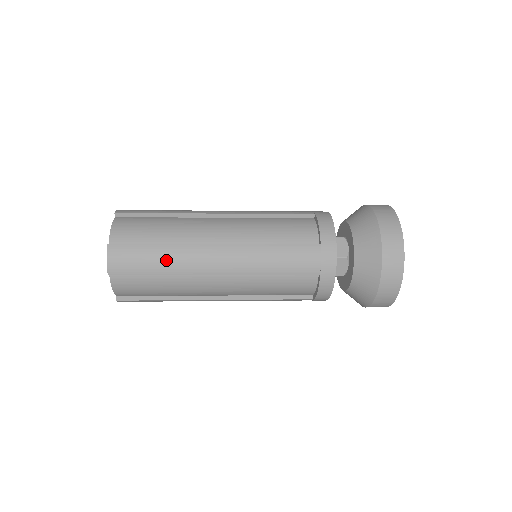
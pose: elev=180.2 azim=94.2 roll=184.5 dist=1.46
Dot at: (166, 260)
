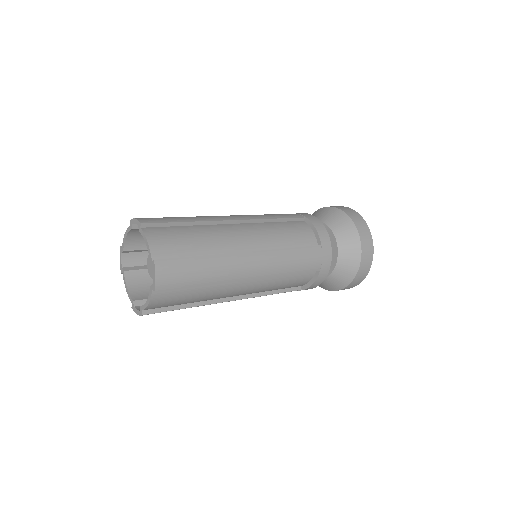
Dot at: (209, 271)
